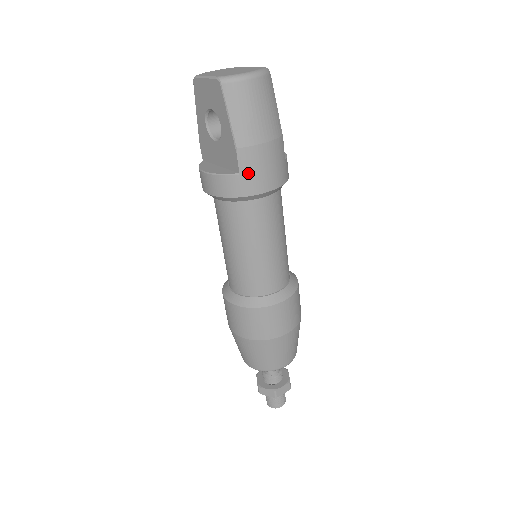
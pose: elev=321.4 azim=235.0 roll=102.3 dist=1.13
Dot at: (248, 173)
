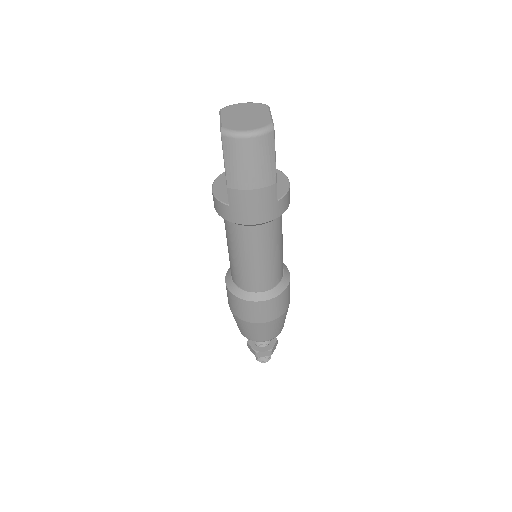
Dot at: (235, 207)
